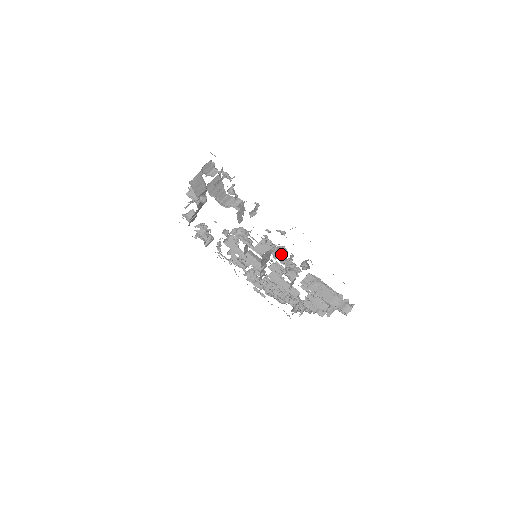
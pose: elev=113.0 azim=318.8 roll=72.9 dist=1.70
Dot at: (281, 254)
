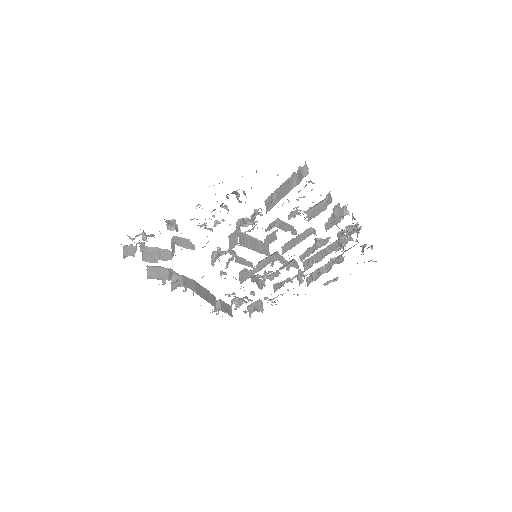
Dot at: (240, 223)
